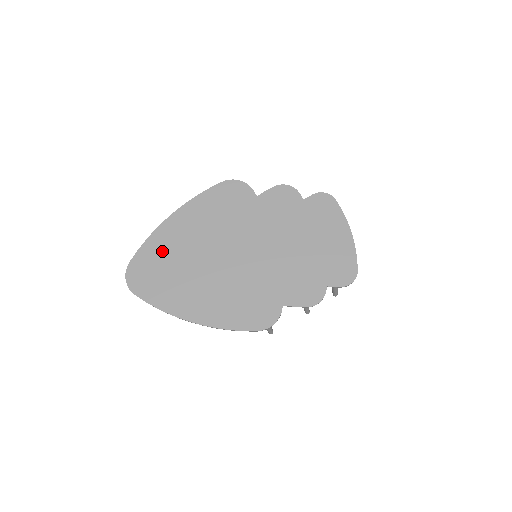
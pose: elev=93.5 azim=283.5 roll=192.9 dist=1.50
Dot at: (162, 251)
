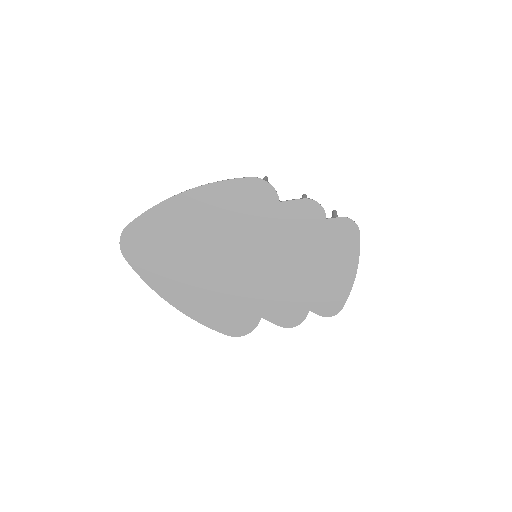
Dot at: (164, 227)
